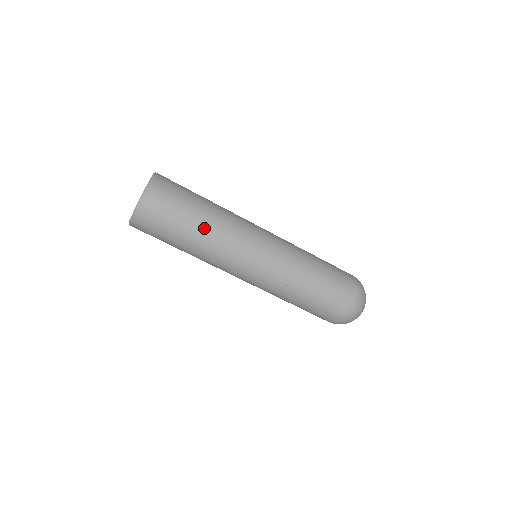
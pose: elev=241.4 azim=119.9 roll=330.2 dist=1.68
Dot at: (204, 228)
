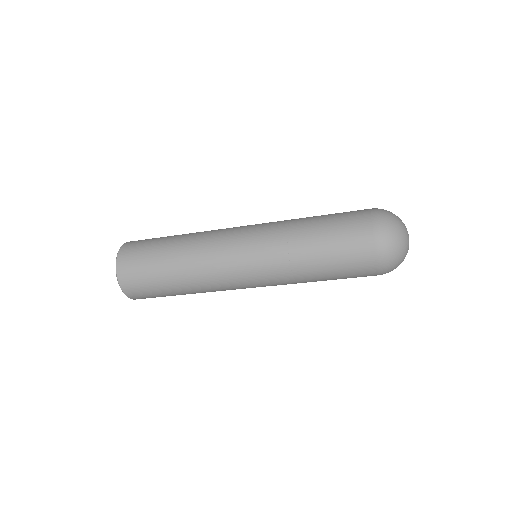
Dot at: (181, 277)
